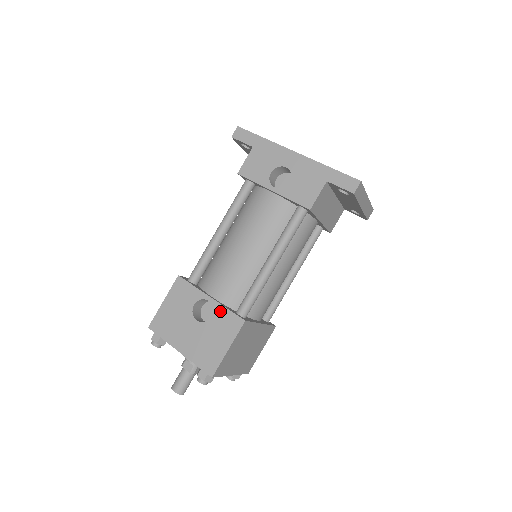
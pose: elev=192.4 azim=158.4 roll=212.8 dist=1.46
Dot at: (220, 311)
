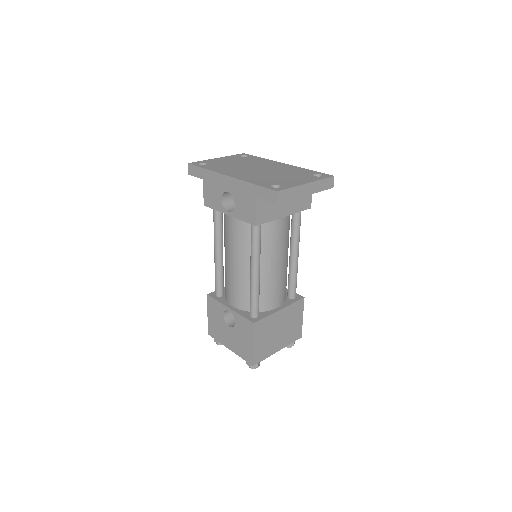
Dot at: (238, 318)
